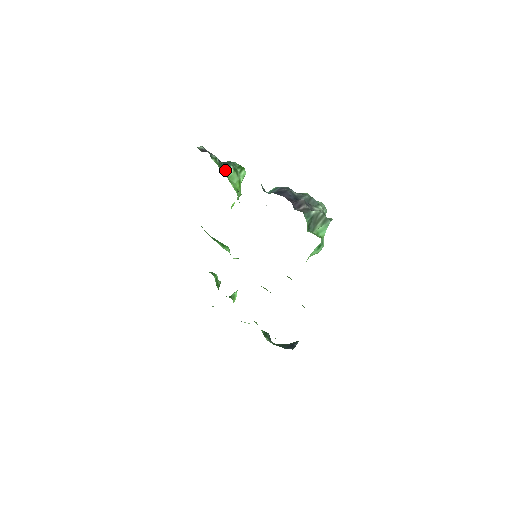
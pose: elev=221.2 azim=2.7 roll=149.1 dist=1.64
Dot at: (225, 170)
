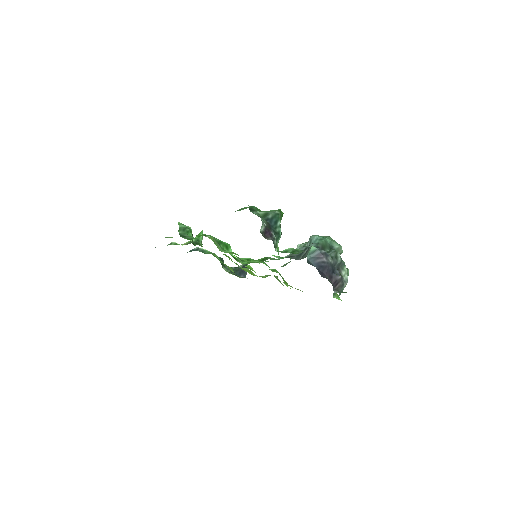
Dot at: (277, 242)
